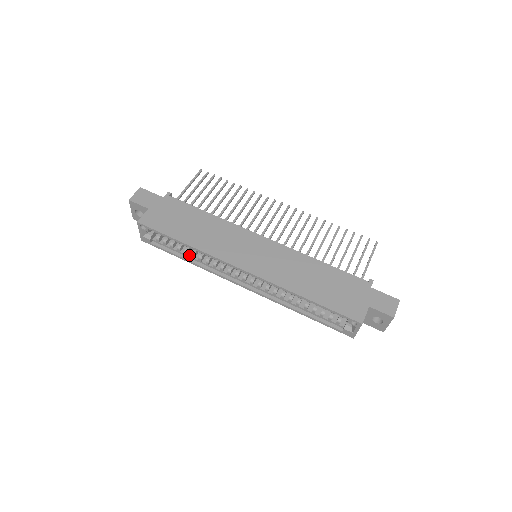
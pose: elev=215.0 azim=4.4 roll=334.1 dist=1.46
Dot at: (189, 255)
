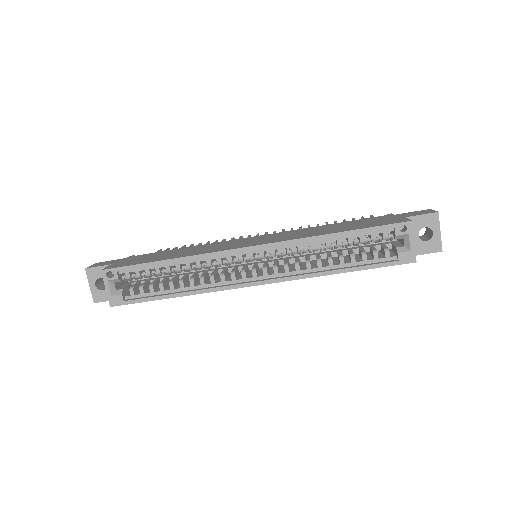
Dot at: (177, 288)
